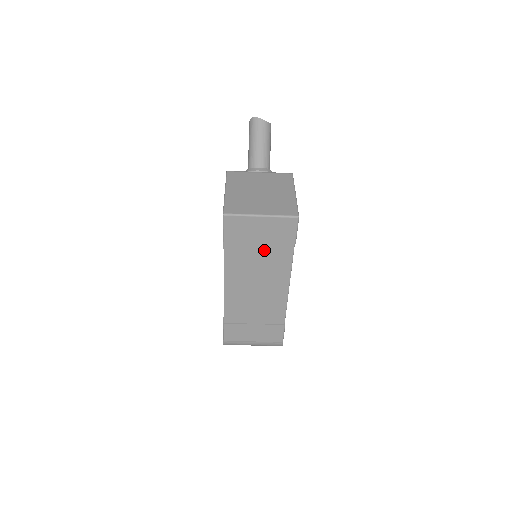
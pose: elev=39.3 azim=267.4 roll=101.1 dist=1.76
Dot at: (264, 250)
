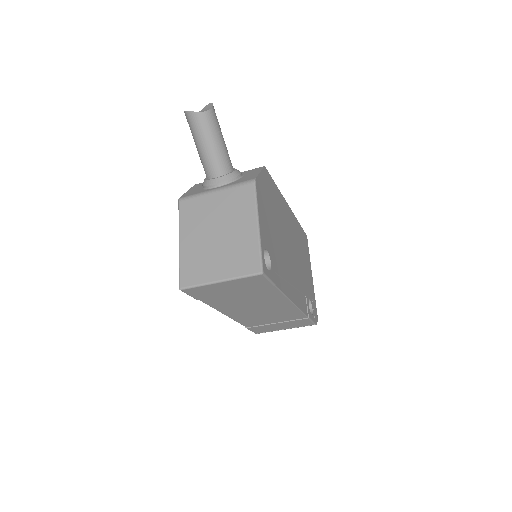
Dot at: (245, 294)
